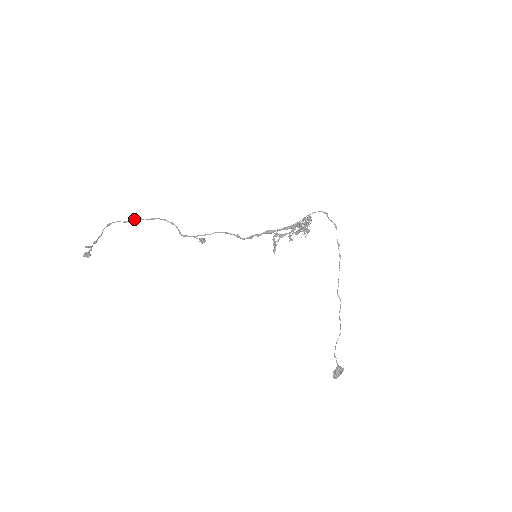
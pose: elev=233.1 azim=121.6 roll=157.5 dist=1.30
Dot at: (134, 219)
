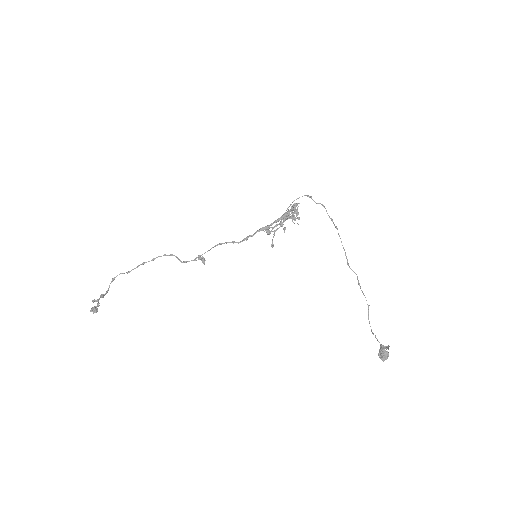
Dot at: (137, 266)
